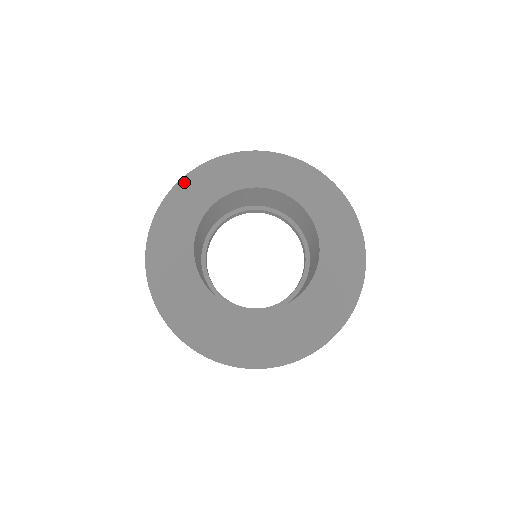
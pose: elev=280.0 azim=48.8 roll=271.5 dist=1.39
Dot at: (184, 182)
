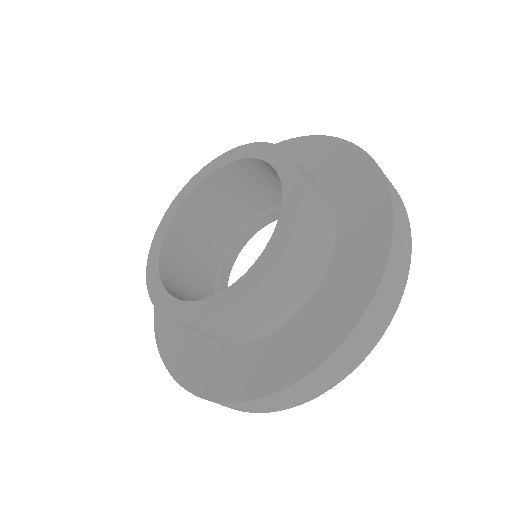
Dot at: occluded
